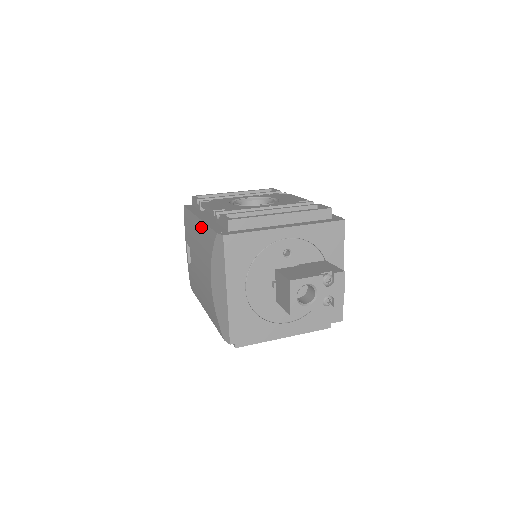
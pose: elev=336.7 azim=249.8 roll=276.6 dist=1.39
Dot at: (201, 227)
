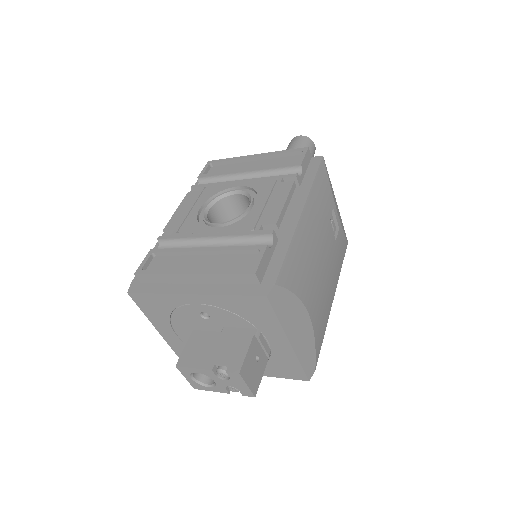
Dot at: occluded
